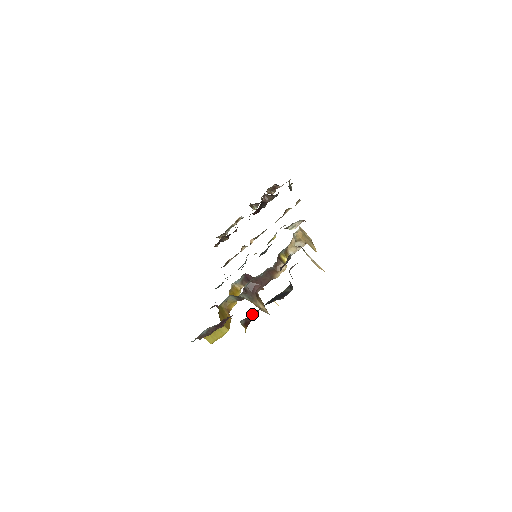
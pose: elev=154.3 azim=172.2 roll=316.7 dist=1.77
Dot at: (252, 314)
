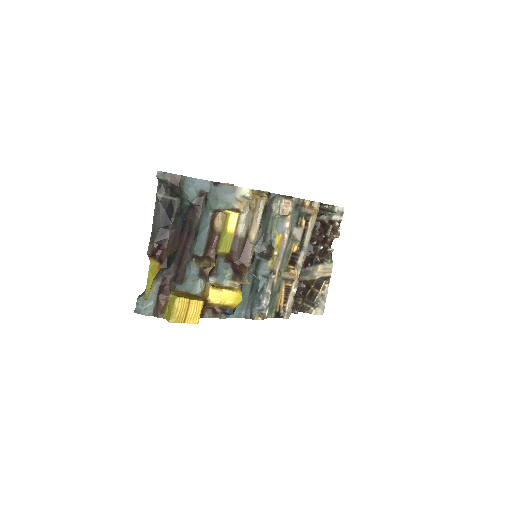
Dot at: (156, 243)
